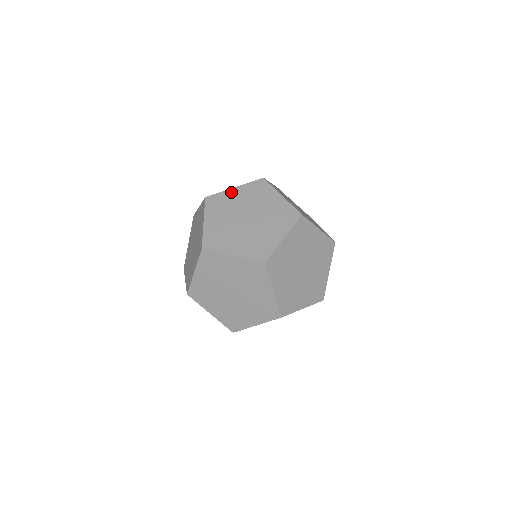
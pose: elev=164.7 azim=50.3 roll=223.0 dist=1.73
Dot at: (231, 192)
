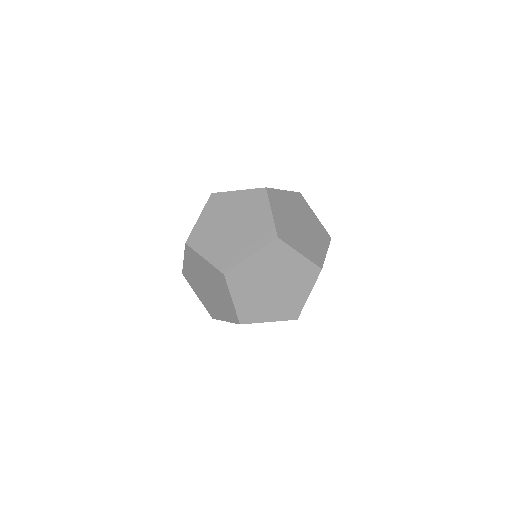
Dot at: occluded
